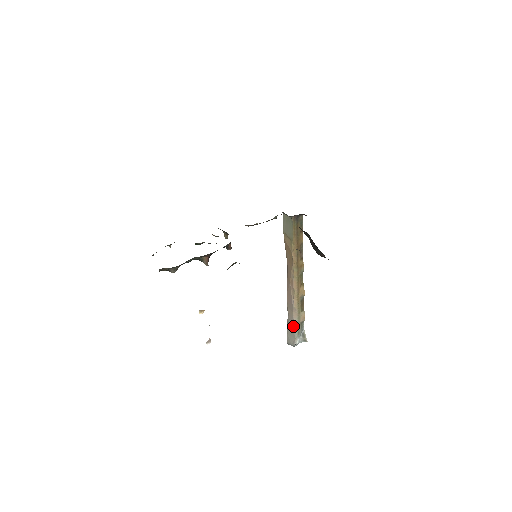
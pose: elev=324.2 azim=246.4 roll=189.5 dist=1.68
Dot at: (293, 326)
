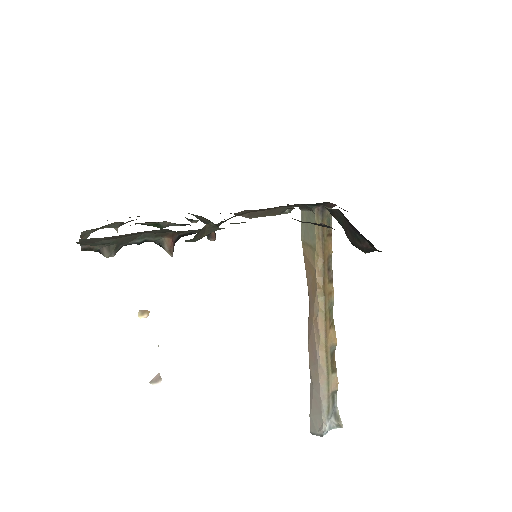
Dot at: (319, 399)
